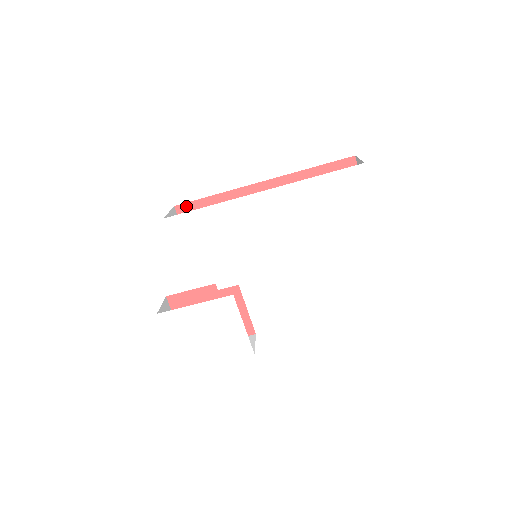
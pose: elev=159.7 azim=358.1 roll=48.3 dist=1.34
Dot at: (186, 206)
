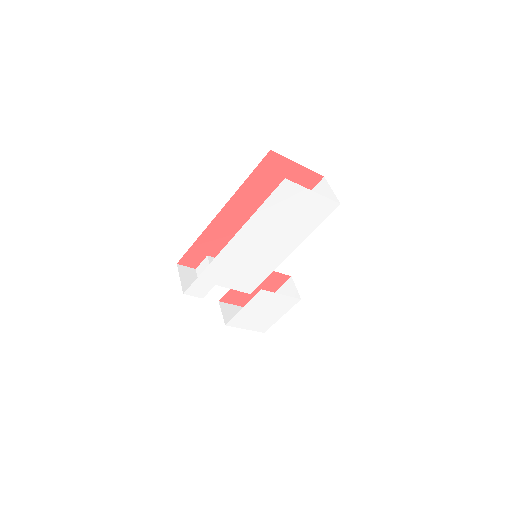
Dot at: (184, 258)
